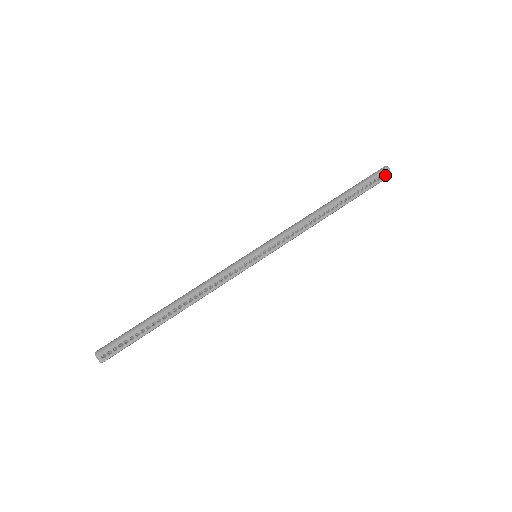
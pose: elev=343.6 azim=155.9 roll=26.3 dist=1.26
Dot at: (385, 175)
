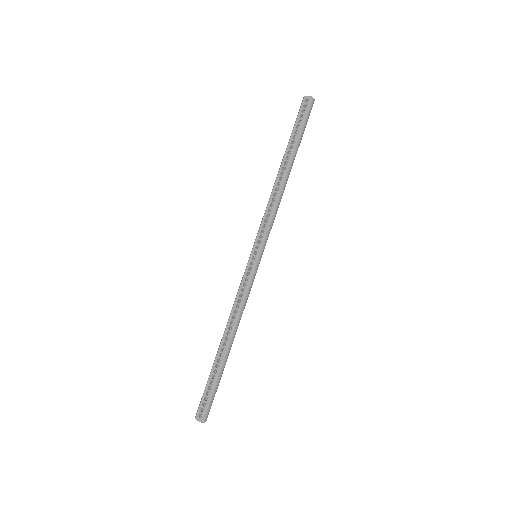
Dot at: (306, 103)
